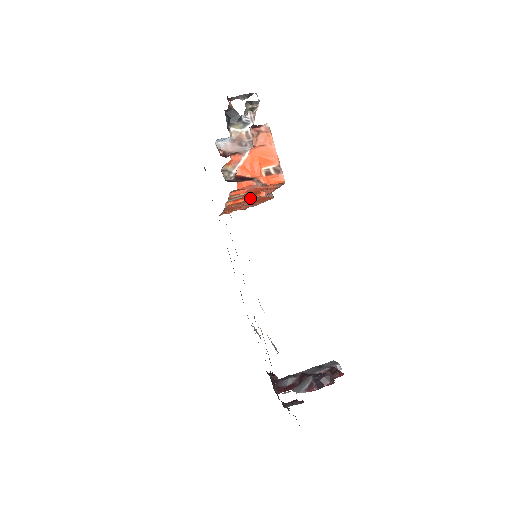
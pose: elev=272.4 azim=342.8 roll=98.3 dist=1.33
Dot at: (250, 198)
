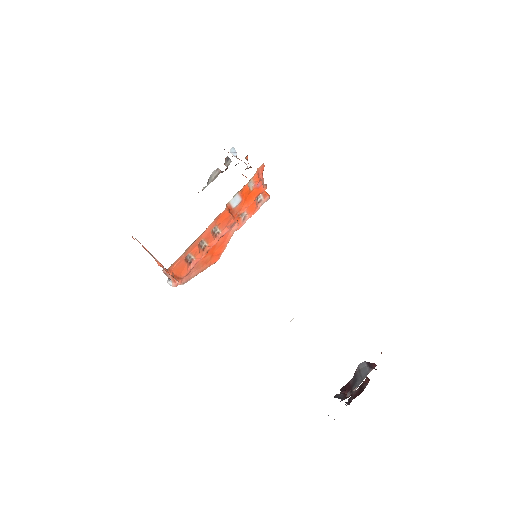
Dot at: (233, 218)
